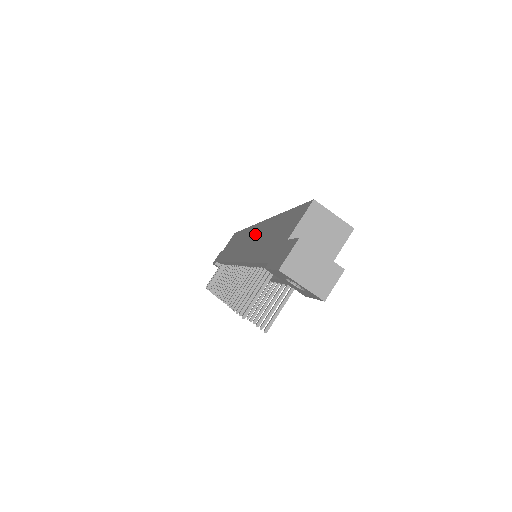
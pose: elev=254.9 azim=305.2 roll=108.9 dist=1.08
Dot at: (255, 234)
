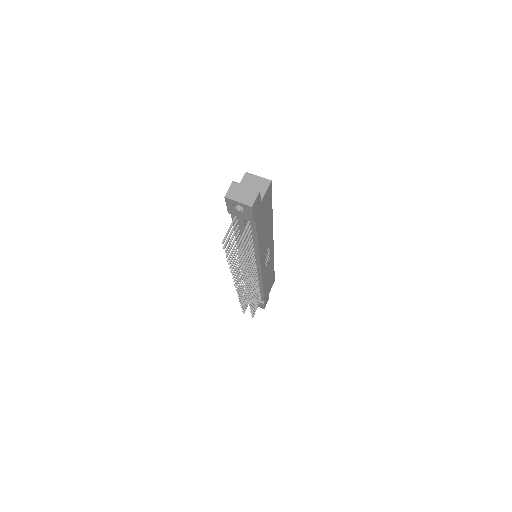
Dot at: occluded
